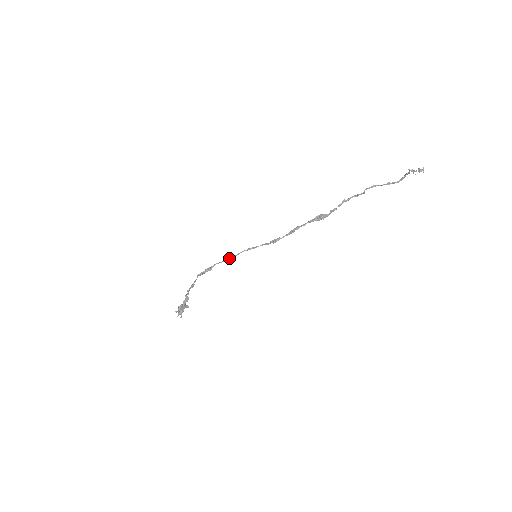
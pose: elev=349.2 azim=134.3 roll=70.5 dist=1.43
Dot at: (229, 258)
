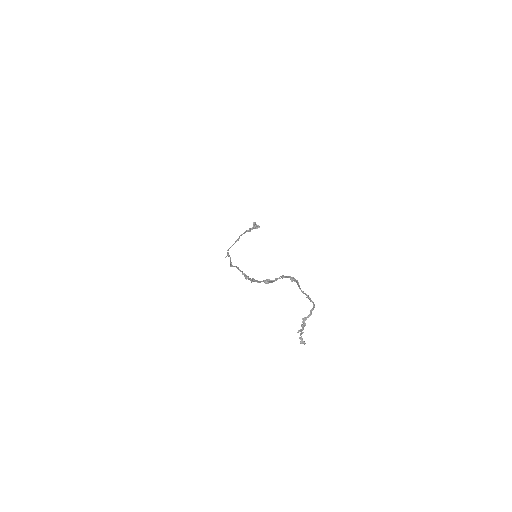
Dot at: (230, 263)
